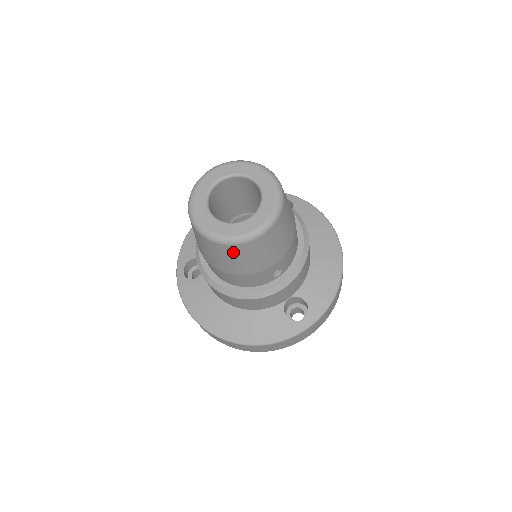
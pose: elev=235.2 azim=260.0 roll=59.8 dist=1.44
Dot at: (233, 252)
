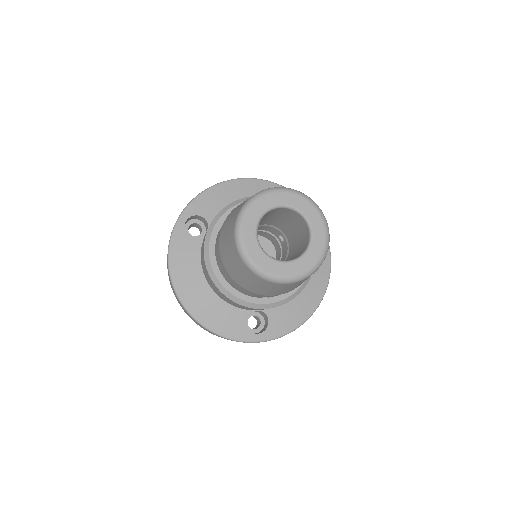
Dot at: (251, 276)
